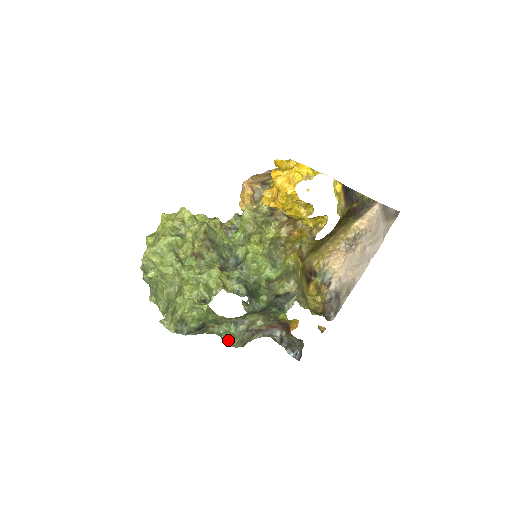
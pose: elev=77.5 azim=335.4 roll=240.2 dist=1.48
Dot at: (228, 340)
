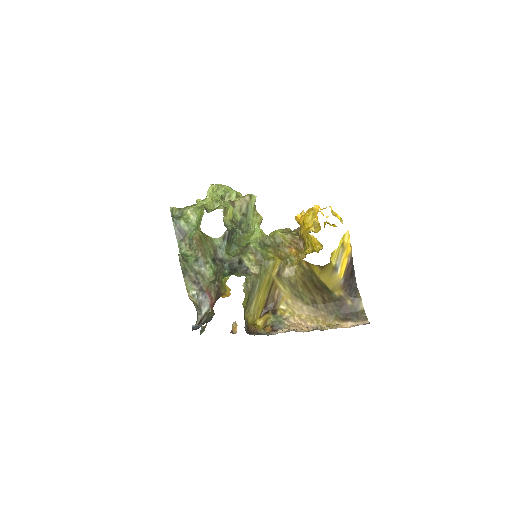
Dot at: (182, 255)
